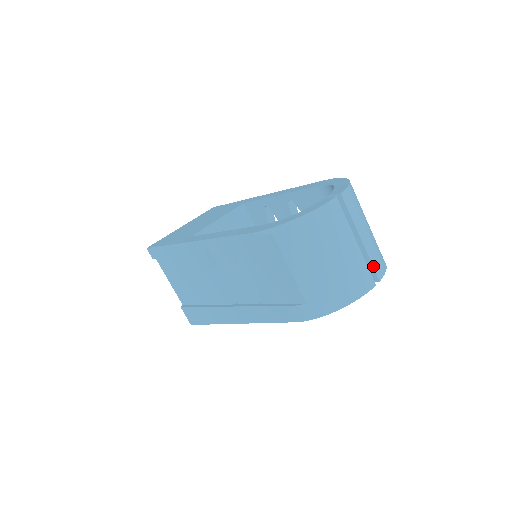
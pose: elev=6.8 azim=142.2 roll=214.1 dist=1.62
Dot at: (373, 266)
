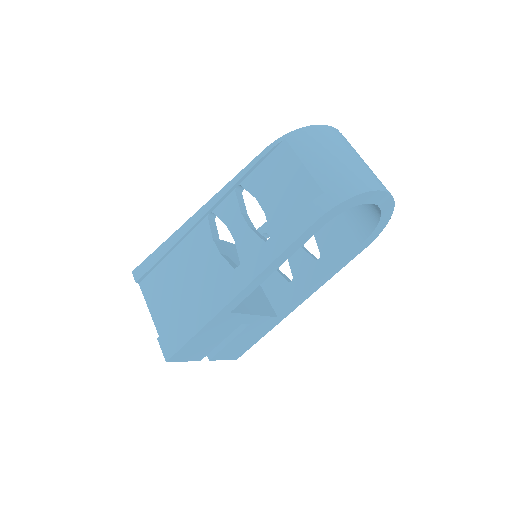
Dot at: occluded
